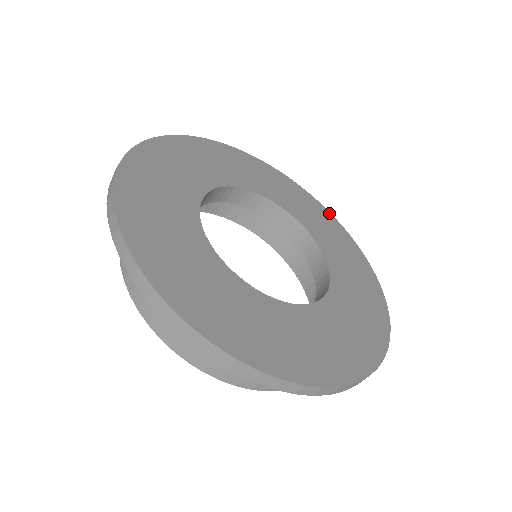
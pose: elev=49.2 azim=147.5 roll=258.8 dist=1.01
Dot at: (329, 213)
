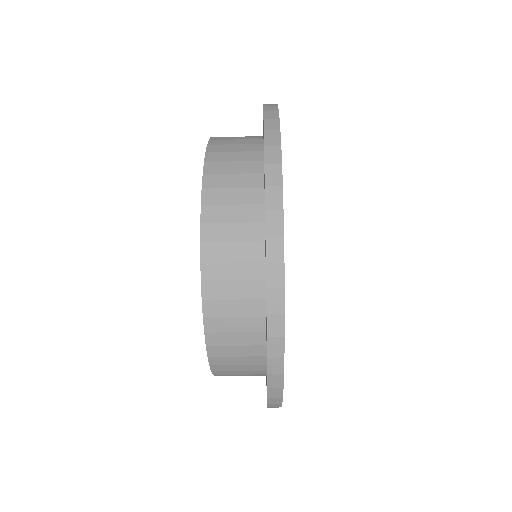
Dot at: occluded
